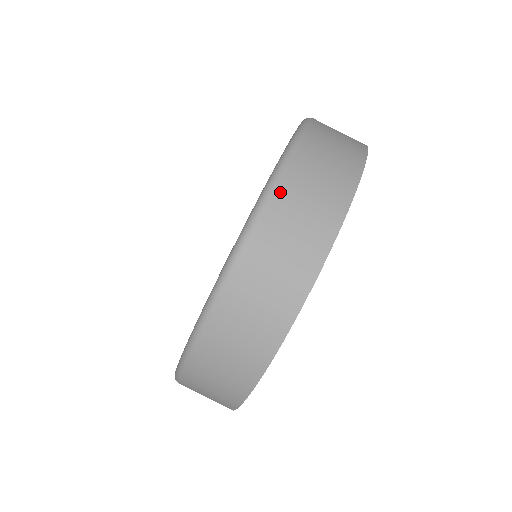
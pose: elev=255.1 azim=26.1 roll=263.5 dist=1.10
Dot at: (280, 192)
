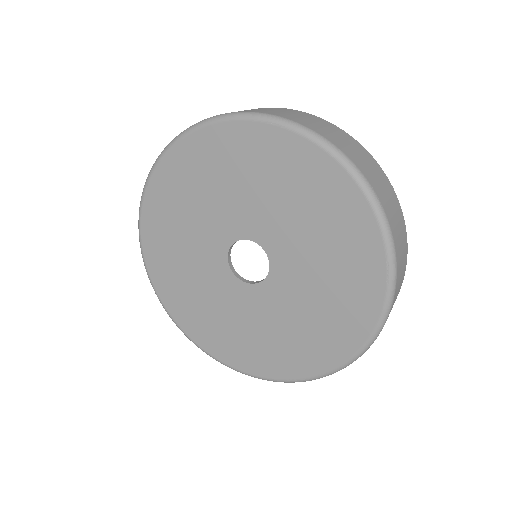
Dot at: occluded
